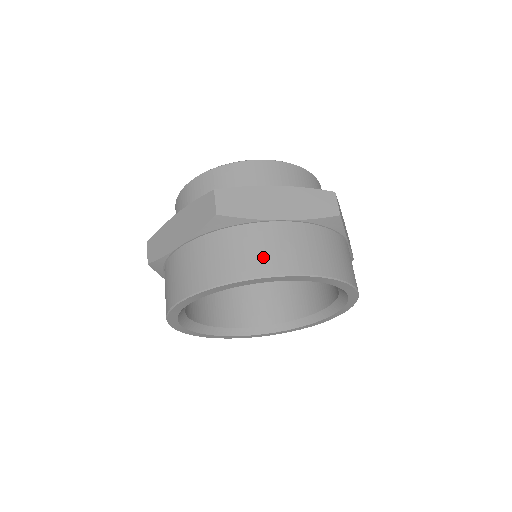
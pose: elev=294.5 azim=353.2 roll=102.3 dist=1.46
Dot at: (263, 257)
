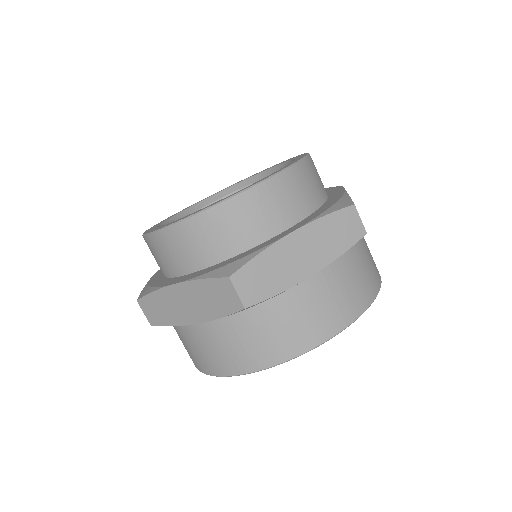
Dot at: (307, 327)
